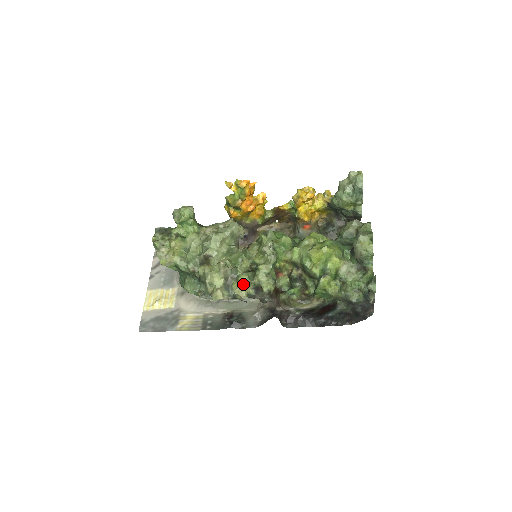
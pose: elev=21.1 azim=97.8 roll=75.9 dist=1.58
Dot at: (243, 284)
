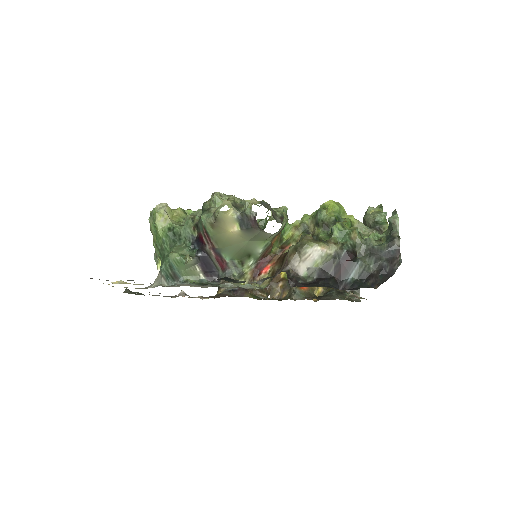
Dot at: occluded
